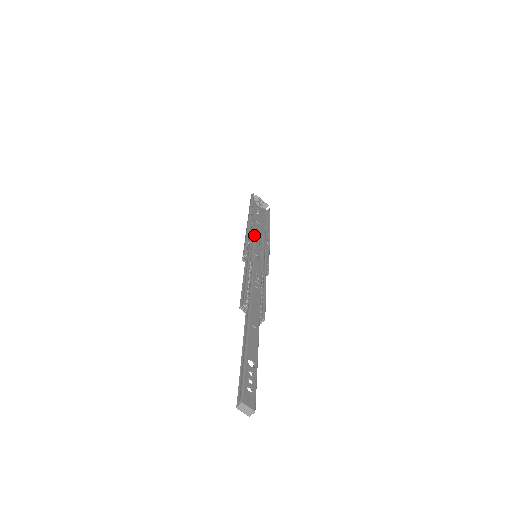
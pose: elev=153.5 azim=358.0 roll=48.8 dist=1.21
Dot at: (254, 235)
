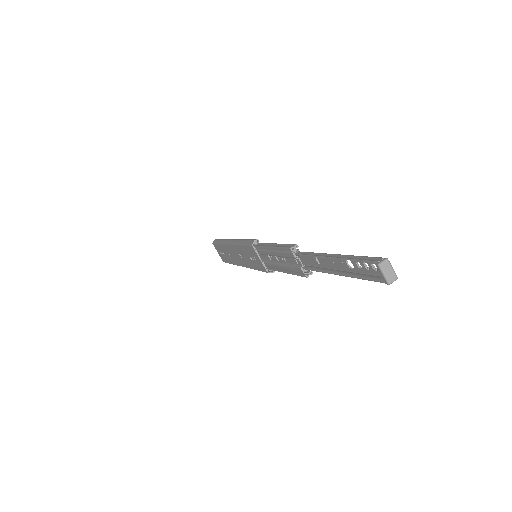
Dot at: occluded
